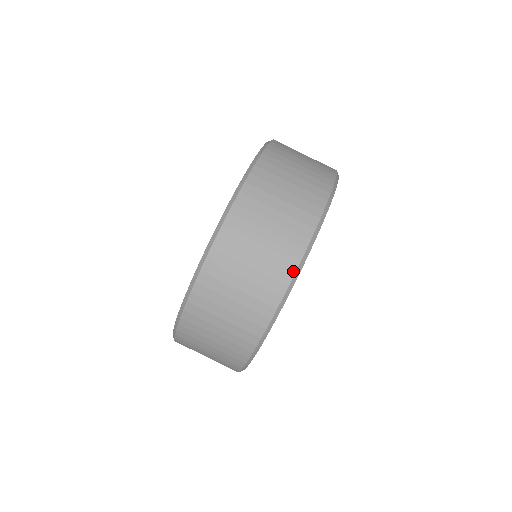
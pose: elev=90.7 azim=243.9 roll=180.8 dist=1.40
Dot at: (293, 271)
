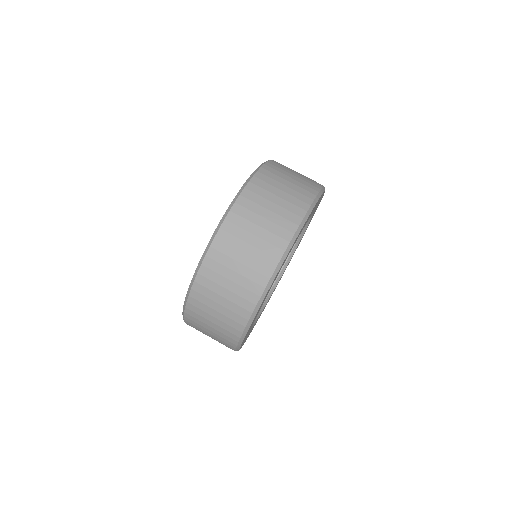
Dot at: (251, 311)
